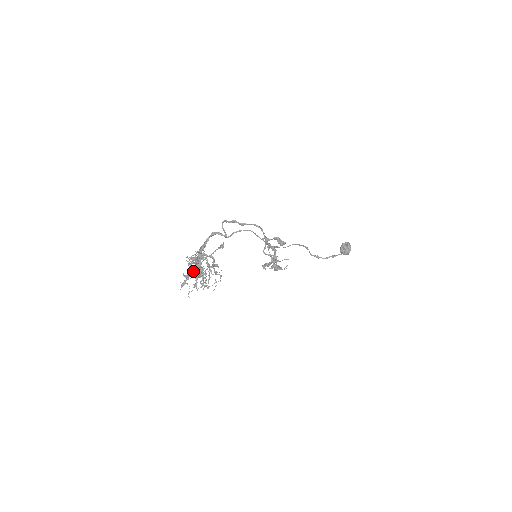
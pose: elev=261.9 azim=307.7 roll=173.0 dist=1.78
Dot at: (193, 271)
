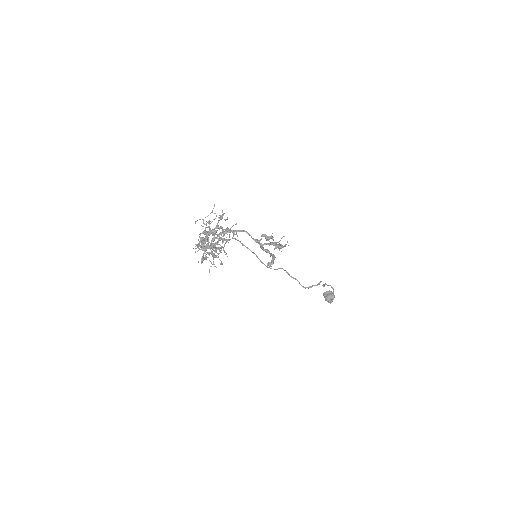
Dot at: (206, 245)
